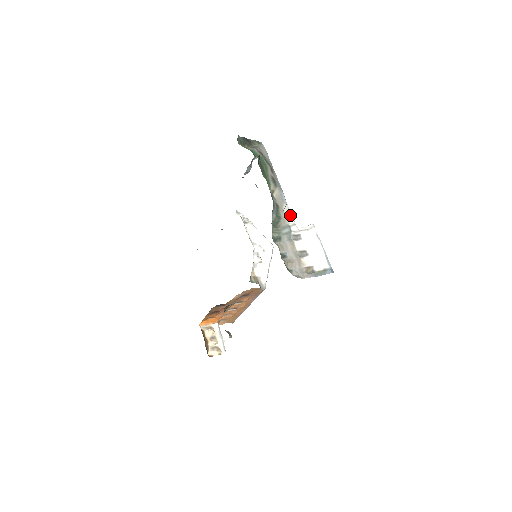
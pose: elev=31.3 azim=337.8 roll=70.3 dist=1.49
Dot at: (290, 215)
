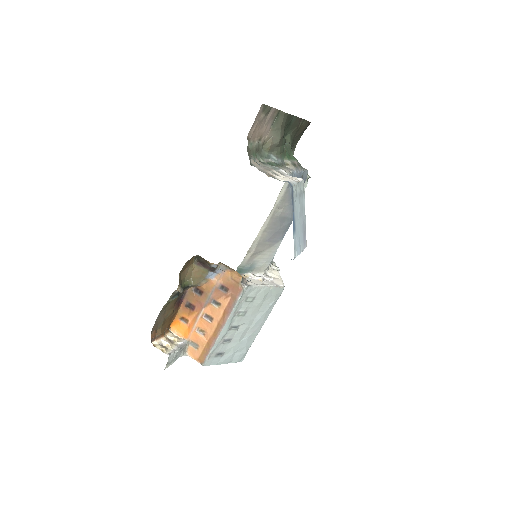
Dot at: (288, 171)
